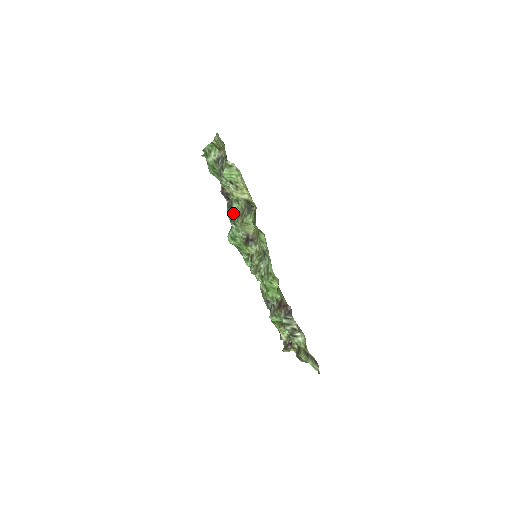
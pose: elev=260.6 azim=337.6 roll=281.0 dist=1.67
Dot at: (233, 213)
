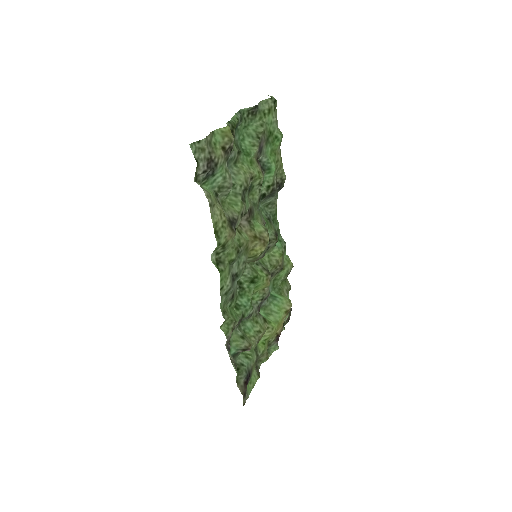
Dot at: (260, 193)
